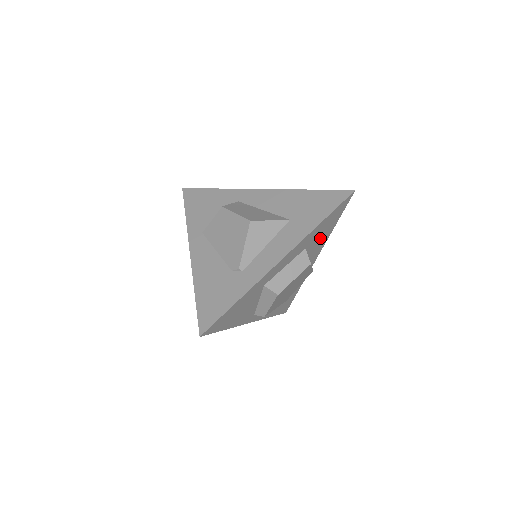
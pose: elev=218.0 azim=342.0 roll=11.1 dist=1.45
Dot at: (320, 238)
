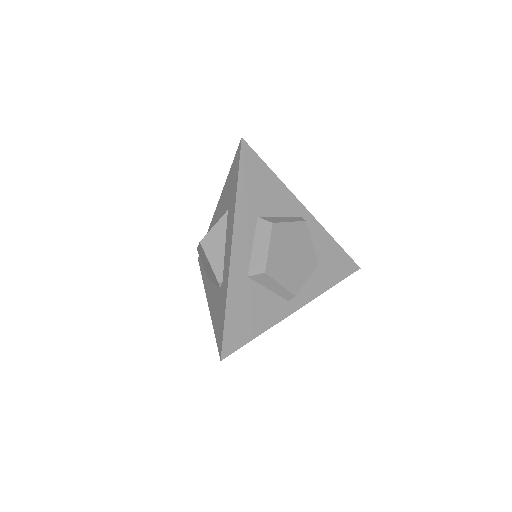
Dot at: (269, 196)
